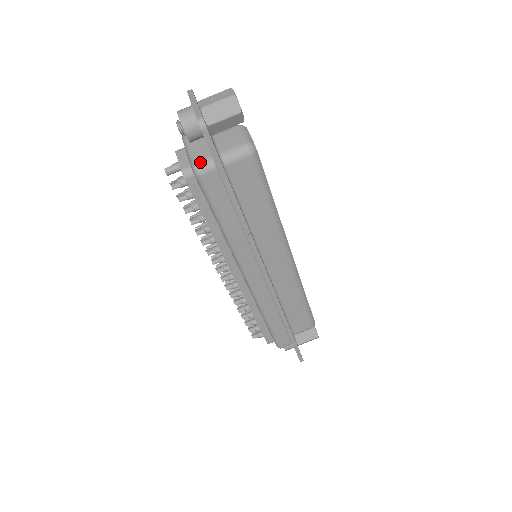
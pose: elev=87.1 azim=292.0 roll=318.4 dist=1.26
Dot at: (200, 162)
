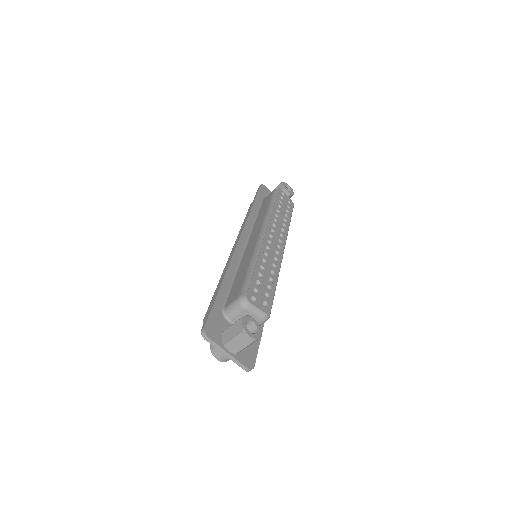
Dot at: occluded
